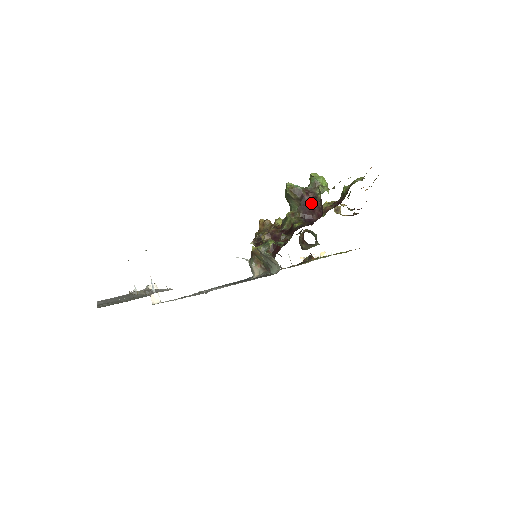
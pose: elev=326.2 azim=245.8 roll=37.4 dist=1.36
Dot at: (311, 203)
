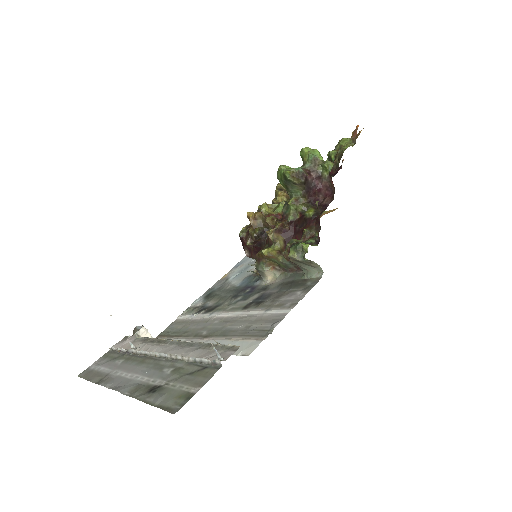
Dot at: (315, 183)
